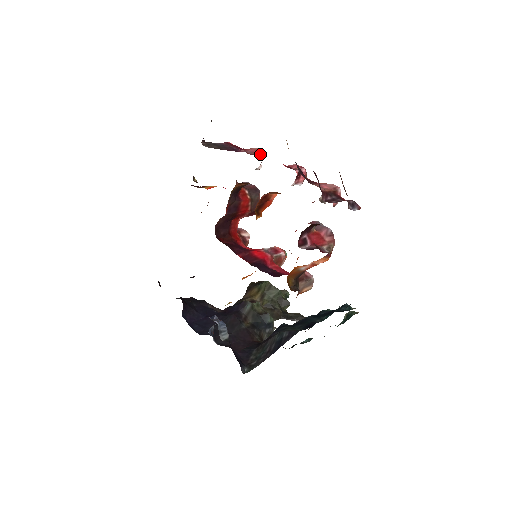
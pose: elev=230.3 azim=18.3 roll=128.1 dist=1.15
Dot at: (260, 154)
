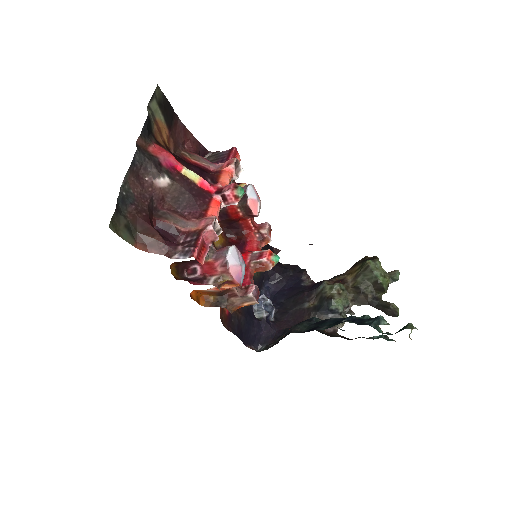
Dot at: (226, 168)
